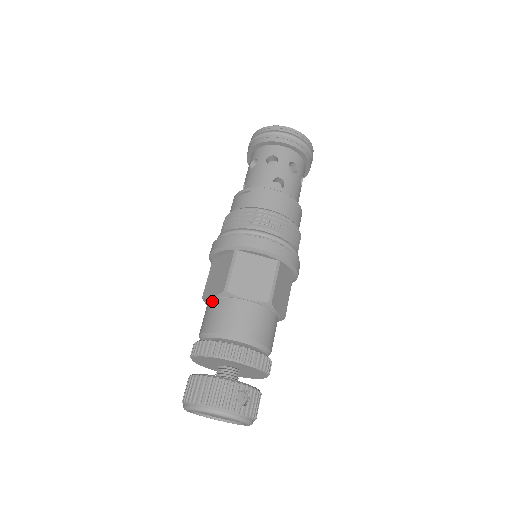
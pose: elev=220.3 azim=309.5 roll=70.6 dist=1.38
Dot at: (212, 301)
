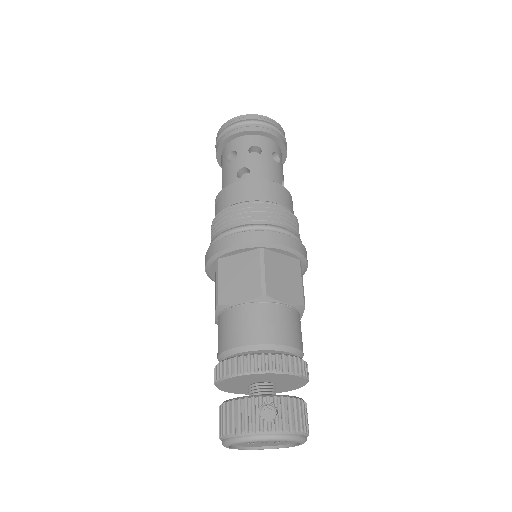
Dot at: occluded
